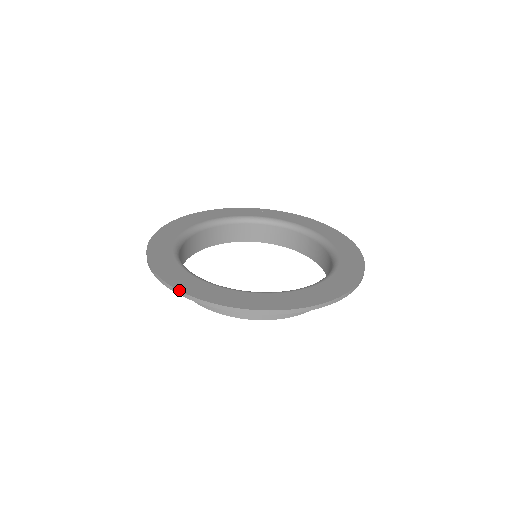
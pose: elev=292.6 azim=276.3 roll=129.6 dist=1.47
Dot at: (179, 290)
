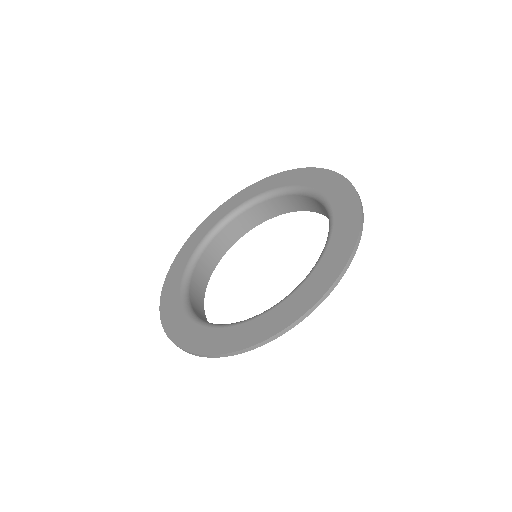
Dot at: (205, 355)
